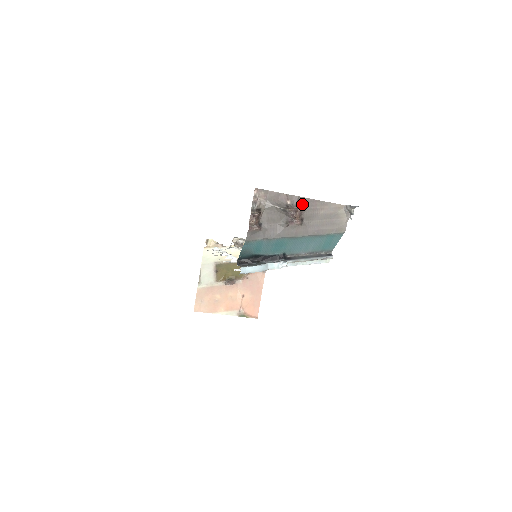
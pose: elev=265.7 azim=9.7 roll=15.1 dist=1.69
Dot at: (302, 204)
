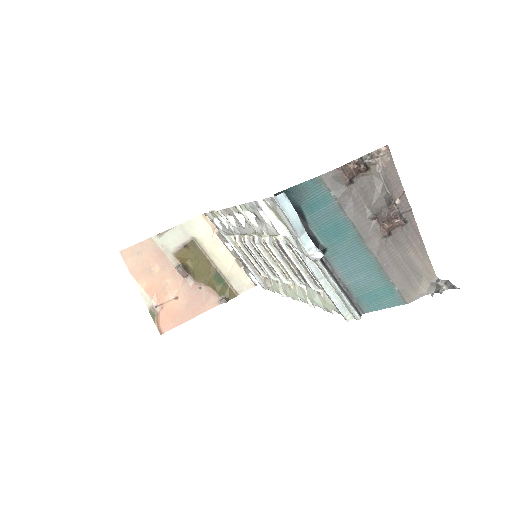
Dot at: (406, 220)
